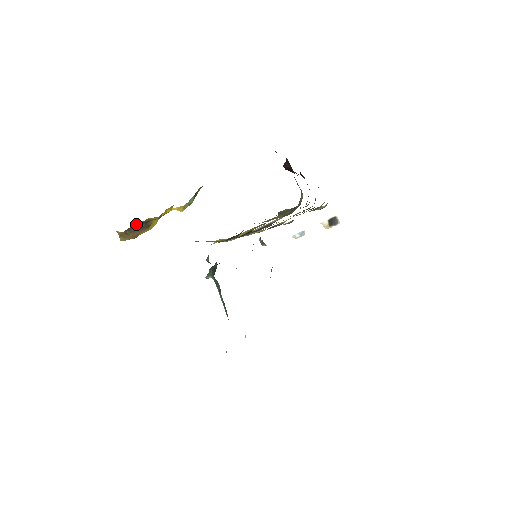
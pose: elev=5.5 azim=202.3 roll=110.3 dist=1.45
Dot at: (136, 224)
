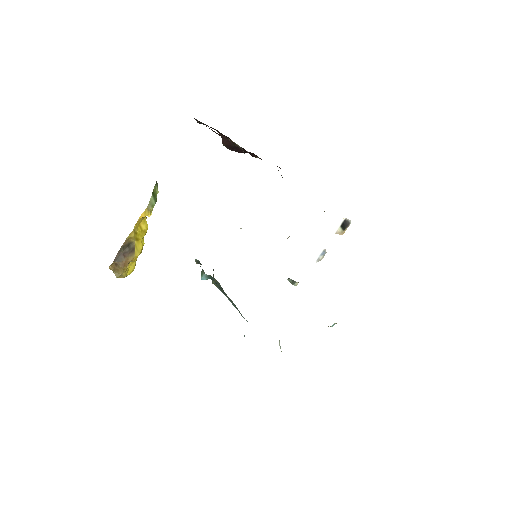
Dot at: (120, 250)
